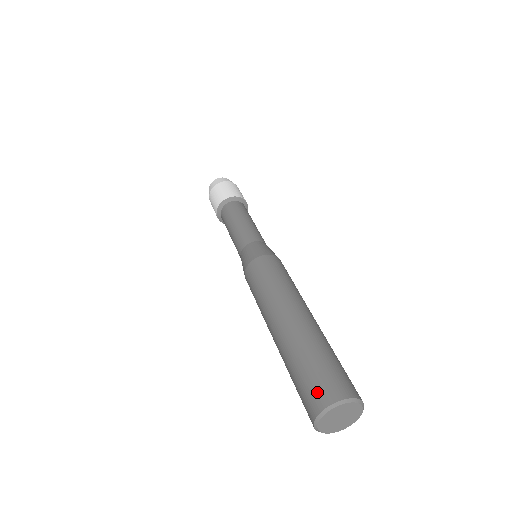
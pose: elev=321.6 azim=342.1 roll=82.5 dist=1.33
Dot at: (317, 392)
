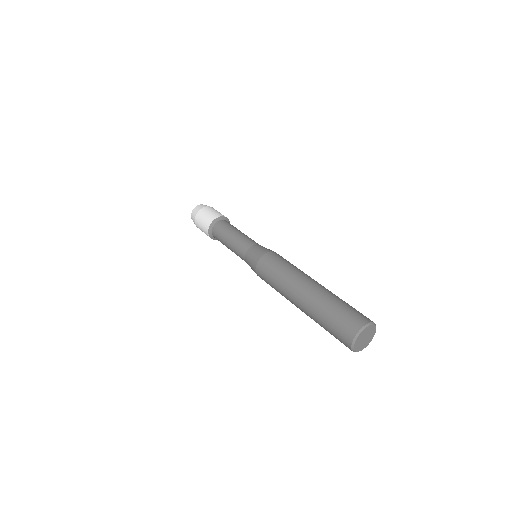
Dot at: (351, 322)
